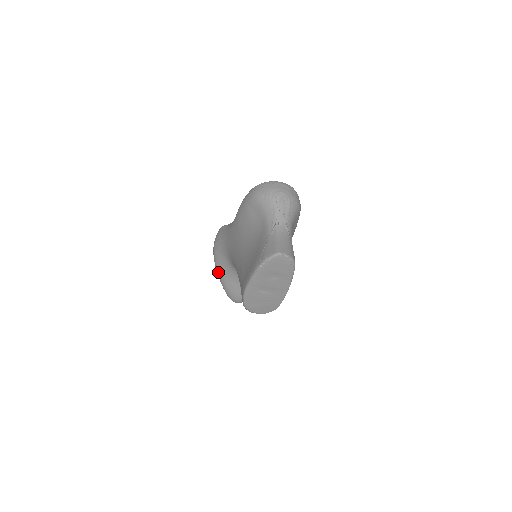
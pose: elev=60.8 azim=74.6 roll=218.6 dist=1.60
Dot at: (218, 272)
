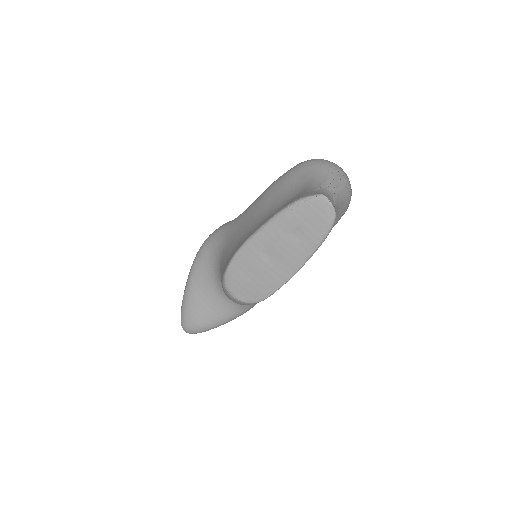
Dot at: (190, 275)
